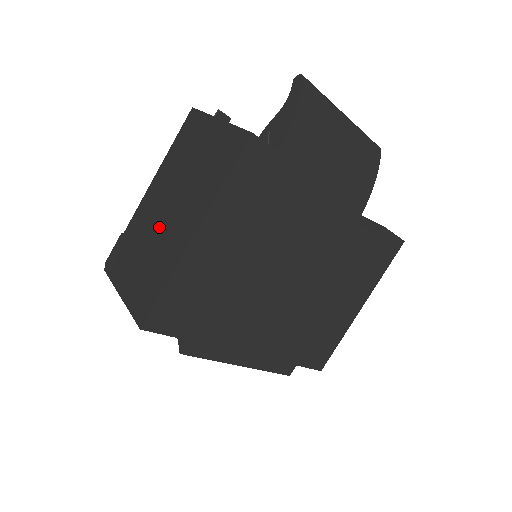
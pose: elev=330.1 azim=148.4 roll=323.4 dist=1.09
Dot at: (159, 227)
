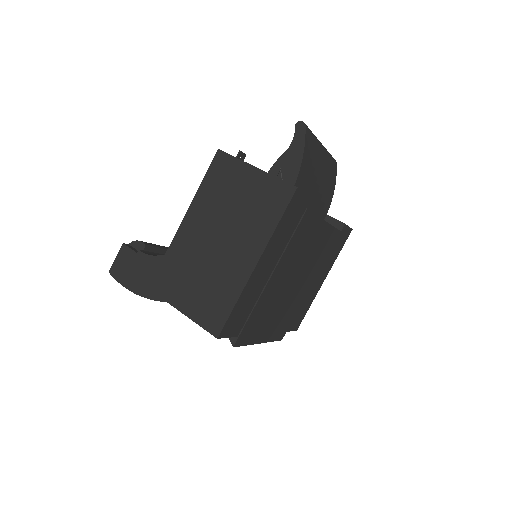
Dot at: (211, 255)
